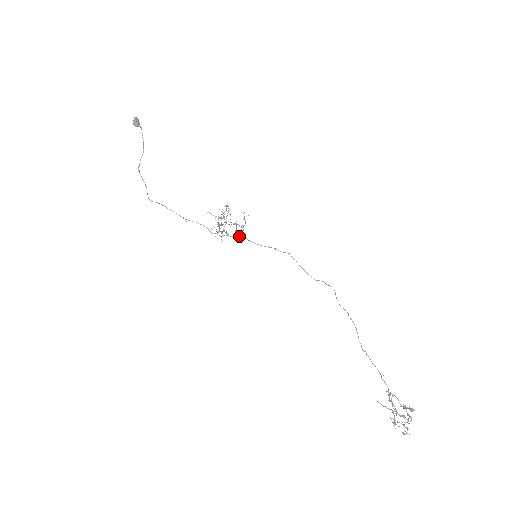
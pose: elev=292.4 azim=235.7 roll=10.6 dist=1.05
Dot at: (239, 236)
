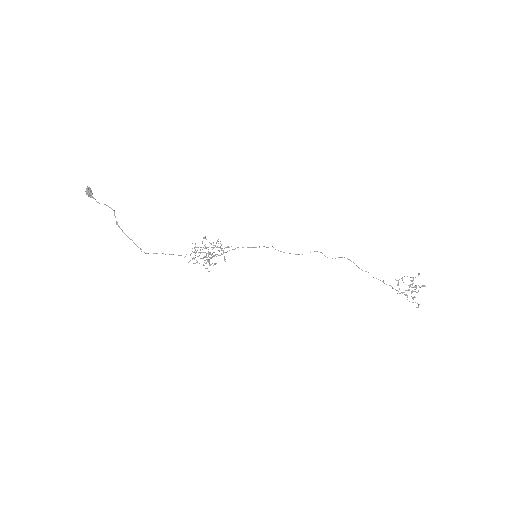
Dot at: occluded
